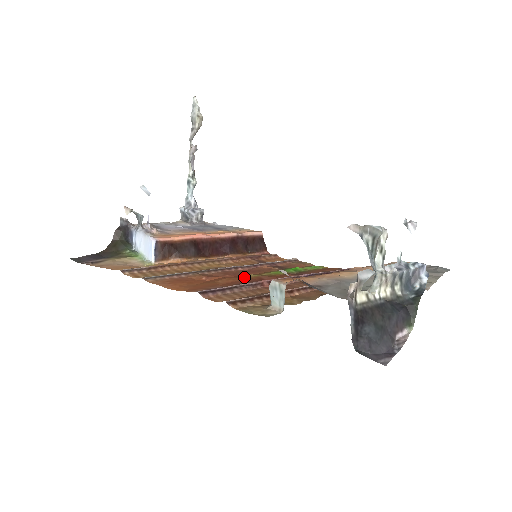
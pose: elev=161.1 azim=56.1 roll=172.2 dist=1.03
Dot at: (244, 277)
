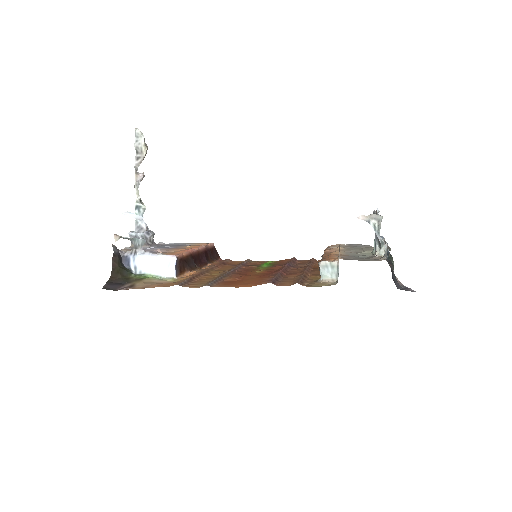
Dot at: (256, 273)
